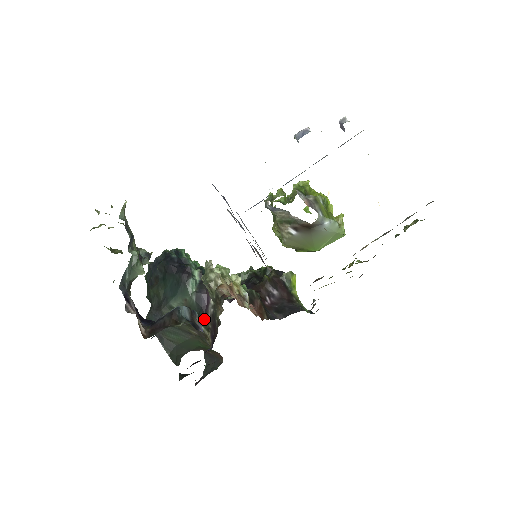
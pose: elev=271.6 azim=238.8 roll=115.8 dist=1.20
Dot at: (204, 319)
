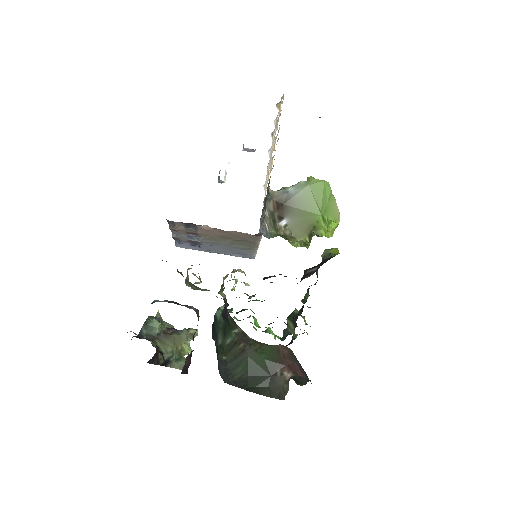
Dot at: (230, 322)
